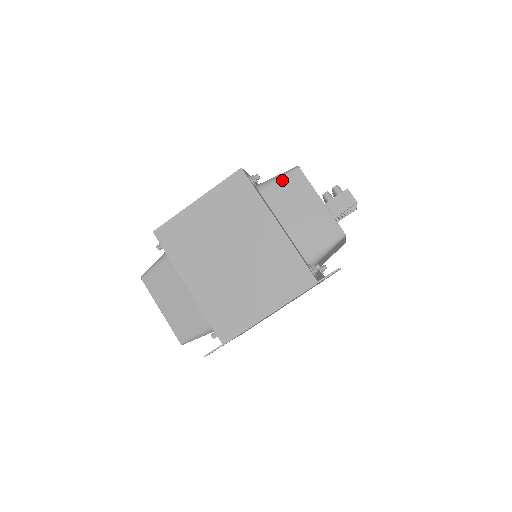
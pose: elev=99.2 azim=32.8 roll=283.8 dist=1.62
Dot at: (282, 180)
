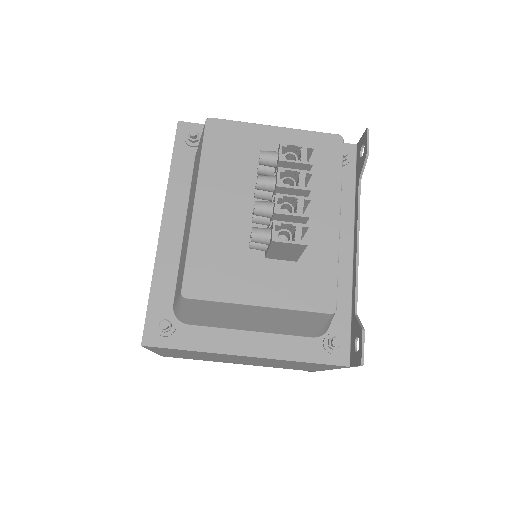
Dot at: (189, 312)
